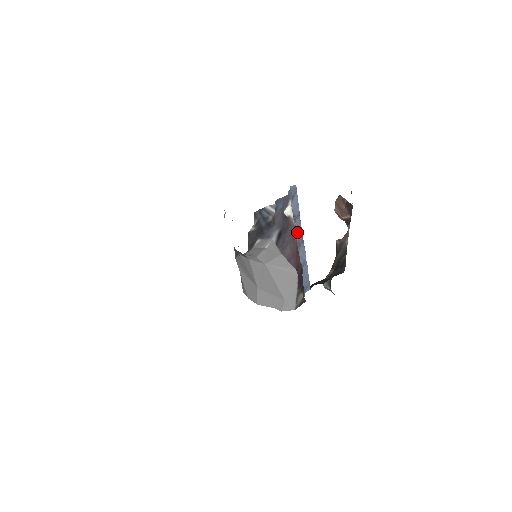
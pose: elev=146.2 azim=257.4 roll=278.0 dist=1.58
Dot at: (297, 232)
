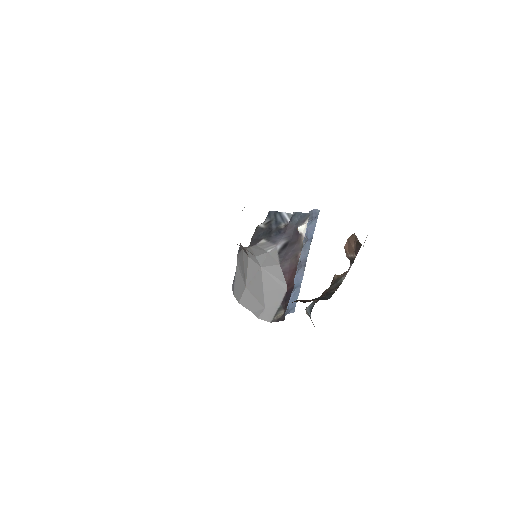
Dot at: (303, 253)
